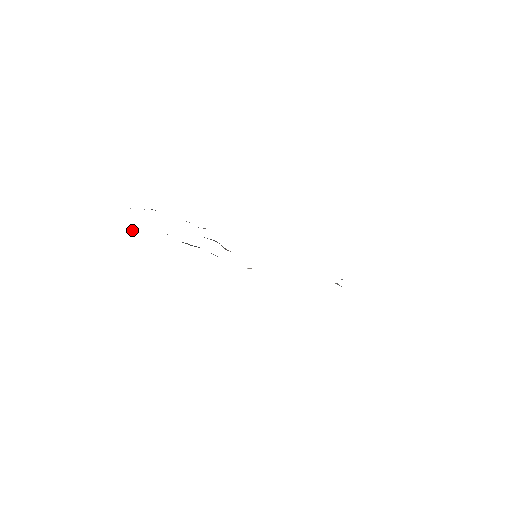
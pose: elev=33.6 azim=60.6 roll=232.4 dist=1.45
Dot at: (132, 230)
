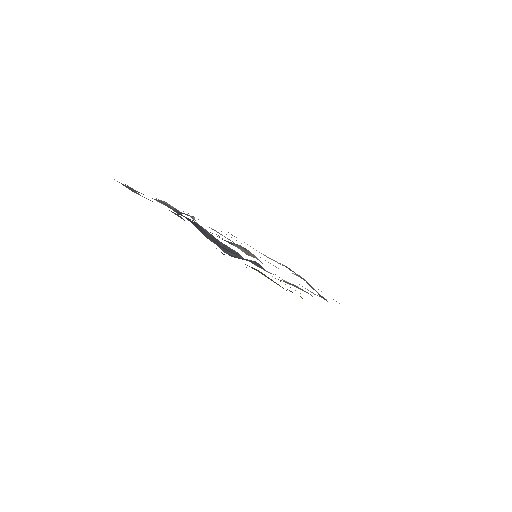
Dot at: (224, 254)
